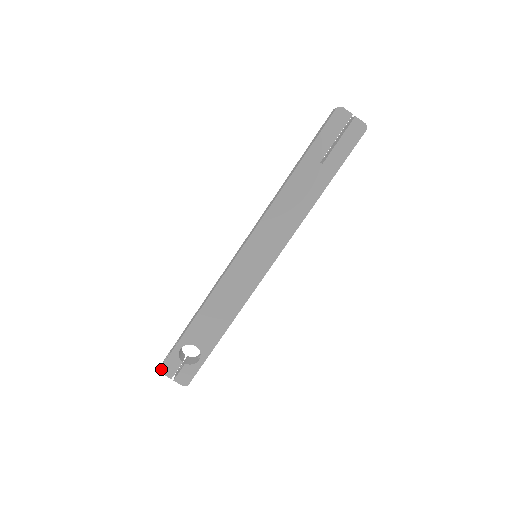
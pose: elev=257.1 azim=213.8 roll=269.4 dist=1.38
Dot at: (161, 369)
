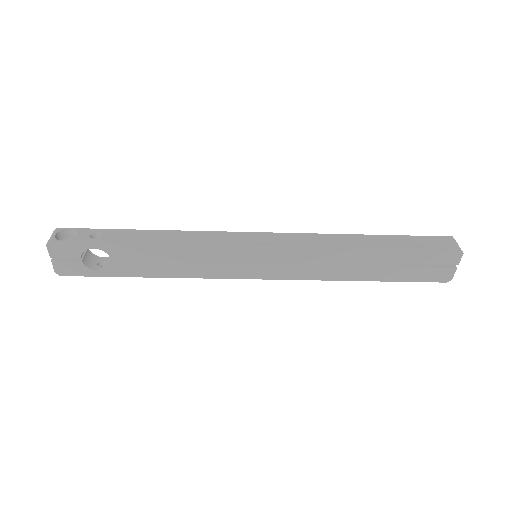
Dot at: (51, 242)
